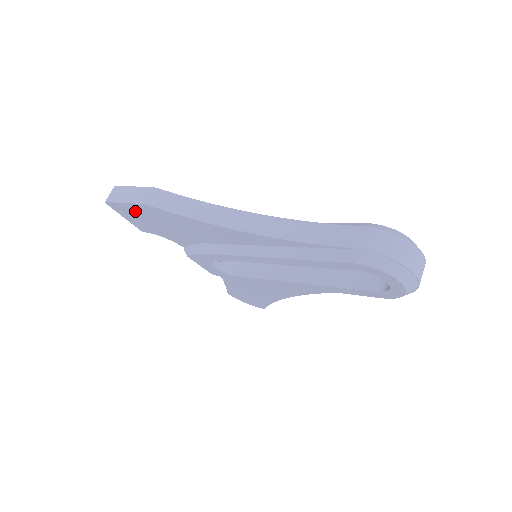
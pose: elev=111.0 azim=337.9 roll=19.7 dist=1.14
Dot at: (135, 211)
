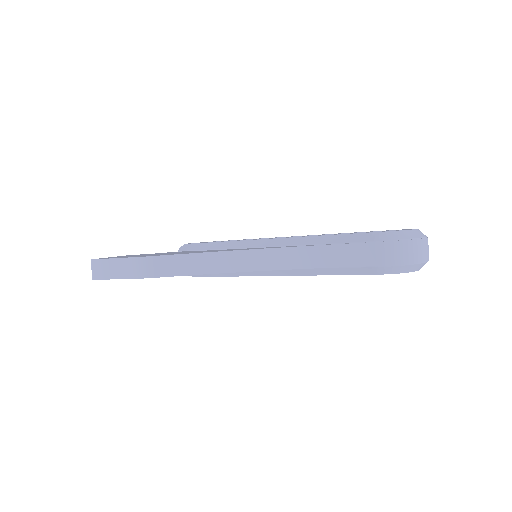
Dot at: occluded
